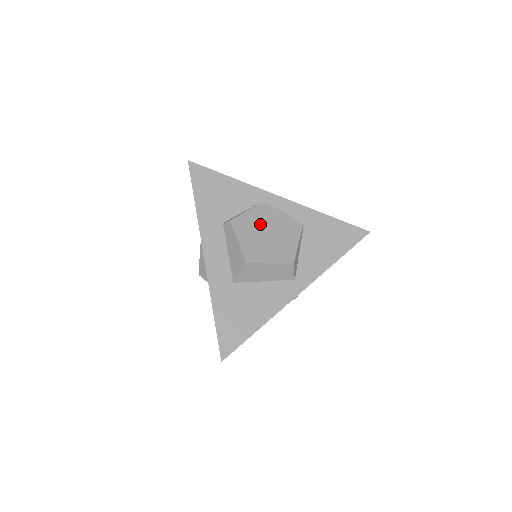
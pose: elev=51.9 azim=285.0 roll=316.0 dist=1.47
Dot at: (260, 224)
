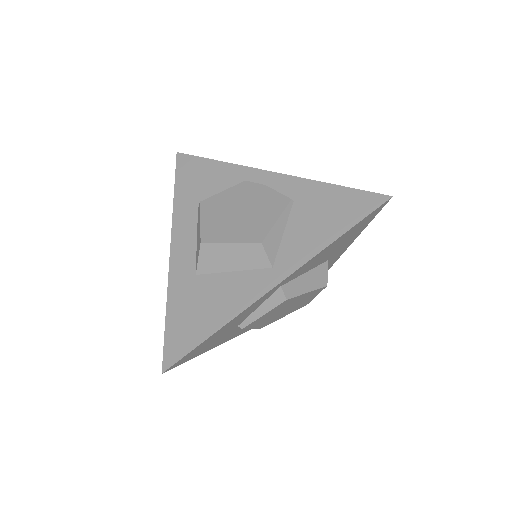
Dot at: (234, 202)
